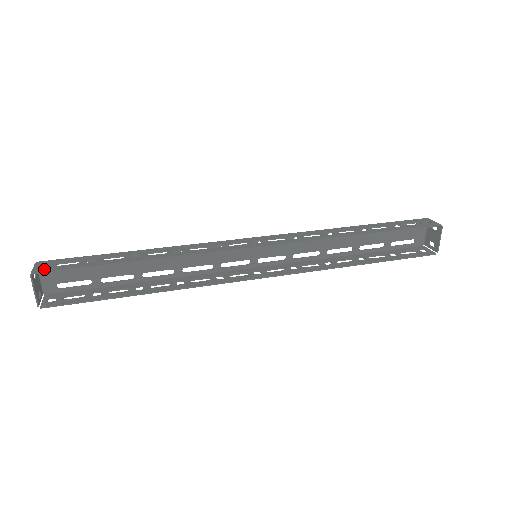
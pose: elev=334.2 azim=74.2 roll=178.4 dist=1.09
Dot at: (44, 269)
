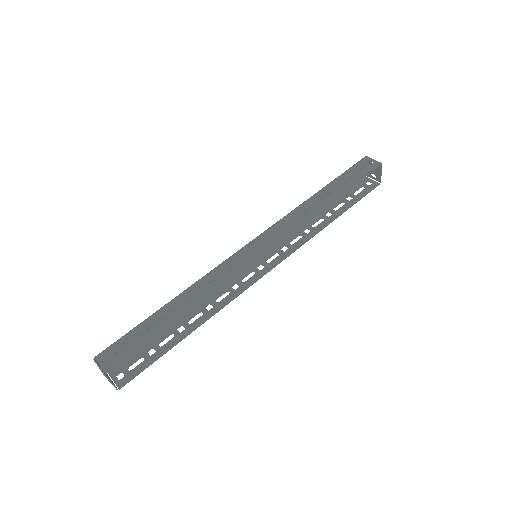
Dot at: (111, 364)
